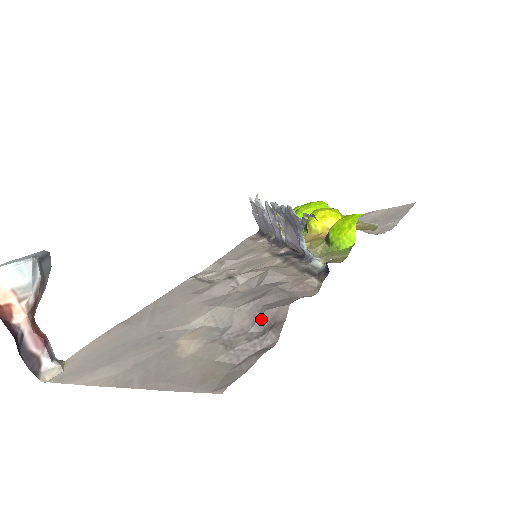
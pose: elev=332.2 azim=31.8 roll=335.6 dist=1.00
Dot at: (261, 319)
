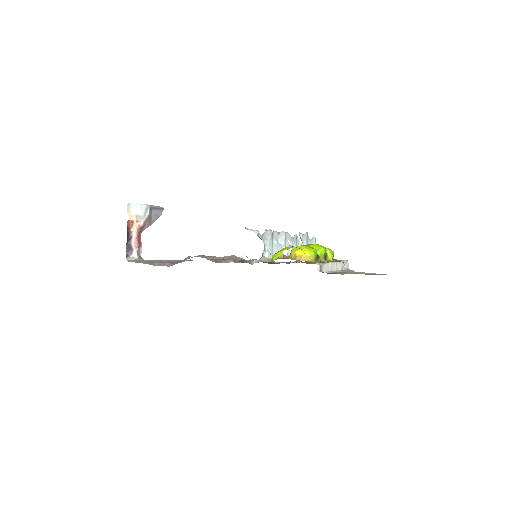
Dot at: occluded
